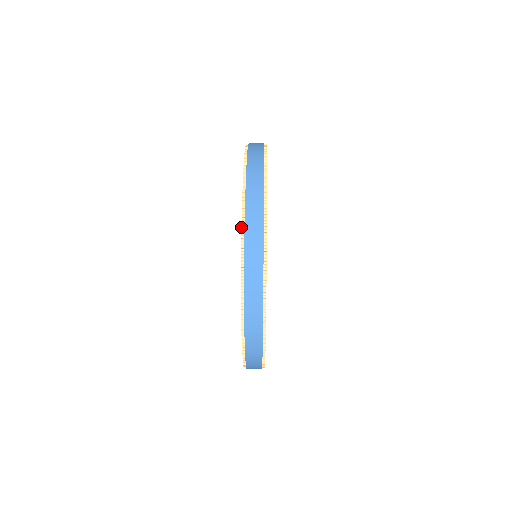
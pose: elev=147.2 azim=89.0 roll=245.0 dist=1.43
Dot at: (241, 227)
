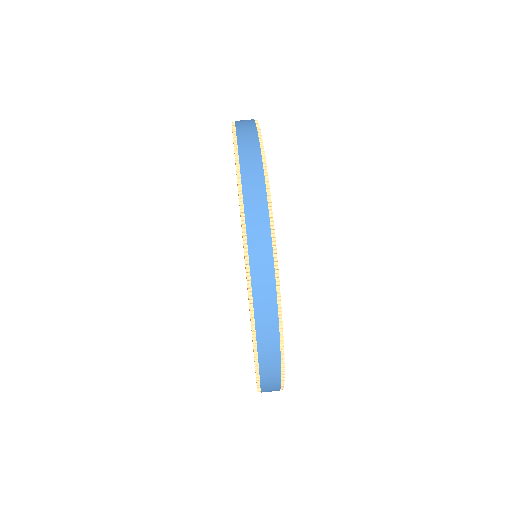
Dot at: occluded
